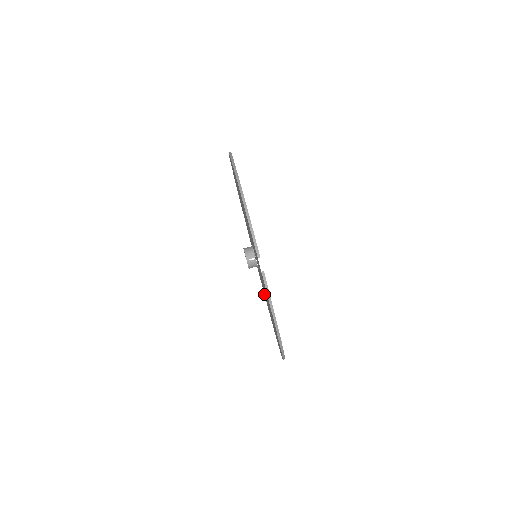
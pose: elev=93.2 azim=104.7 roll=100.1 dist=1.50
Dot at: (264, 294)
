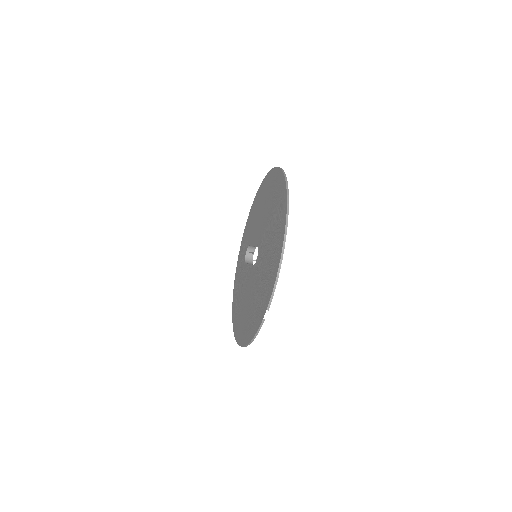
Dot at: (239, 254)
